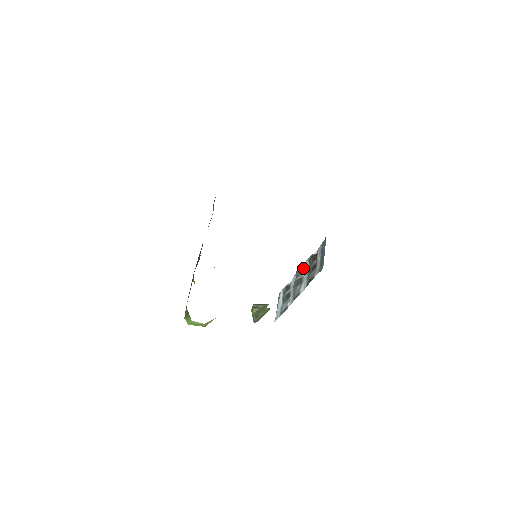
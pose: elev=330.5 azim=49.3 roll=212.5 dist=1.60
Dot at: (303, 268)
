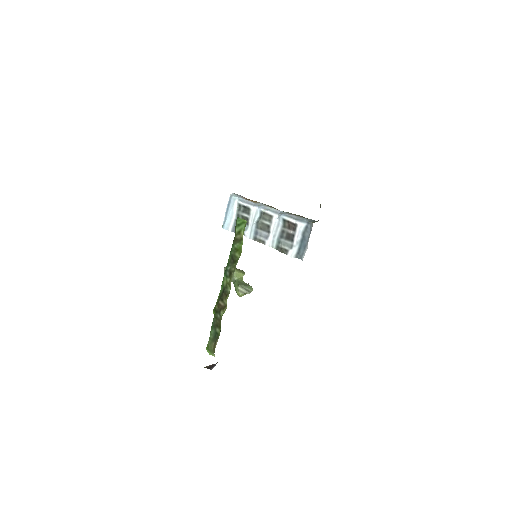
Dot at: (273, 217)
